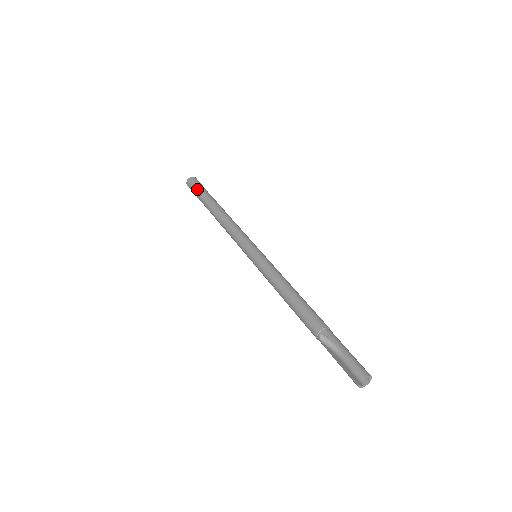
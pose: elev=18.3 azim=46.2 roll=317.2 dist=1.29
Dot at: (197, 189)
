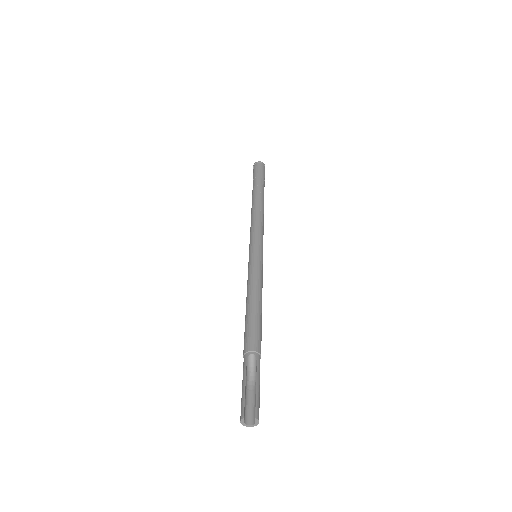
Dot at: (261, 174)
